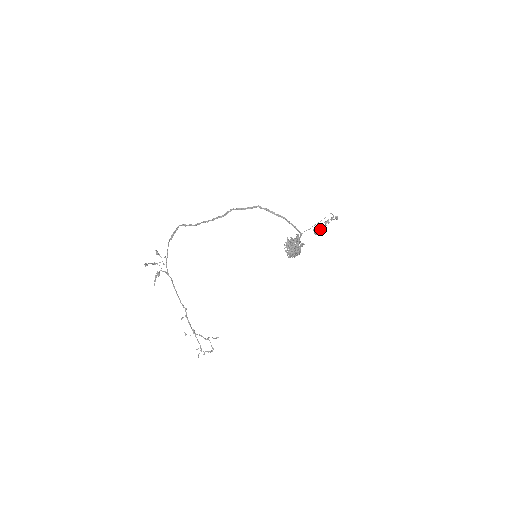
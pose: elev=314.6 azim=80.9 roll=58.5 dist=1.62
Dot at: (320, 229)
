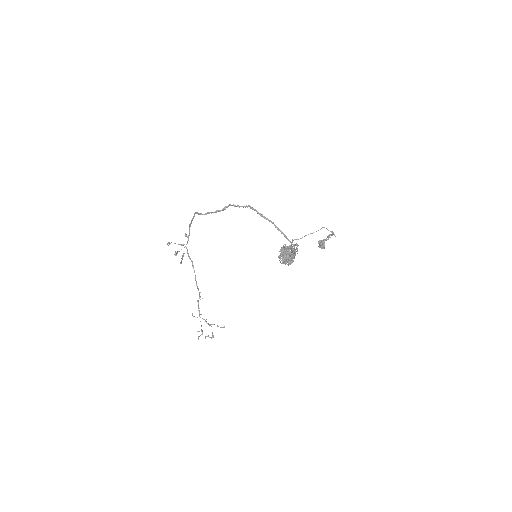
Dot at: (323, 243)
